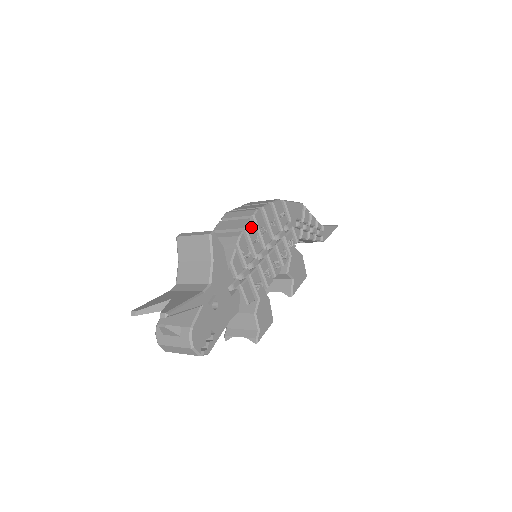
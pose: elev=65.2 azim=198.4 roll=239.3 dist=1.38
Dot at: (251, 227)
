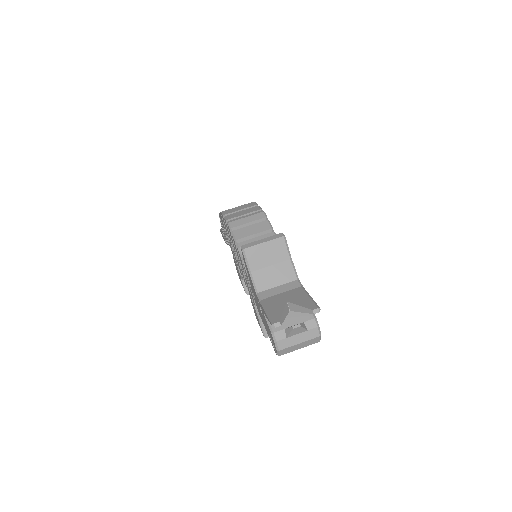
Dot at: occluded
